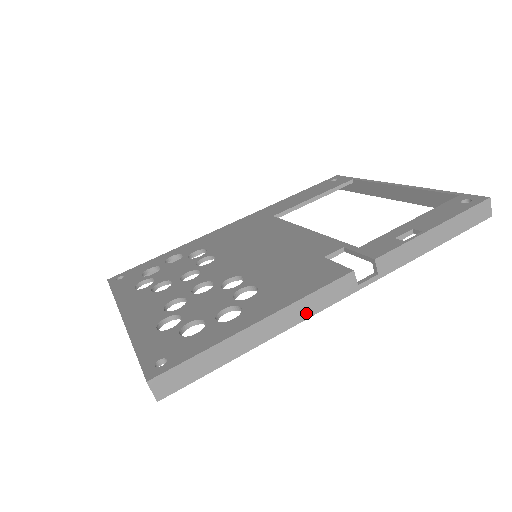
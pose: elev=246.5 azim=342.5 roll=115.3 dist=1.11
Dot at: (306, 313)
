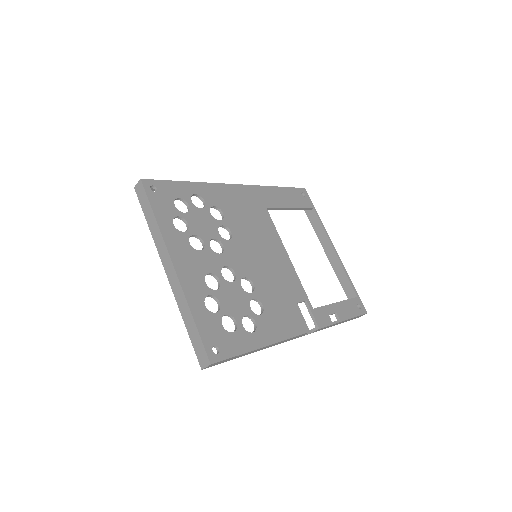
Dot at: (280, 343)
